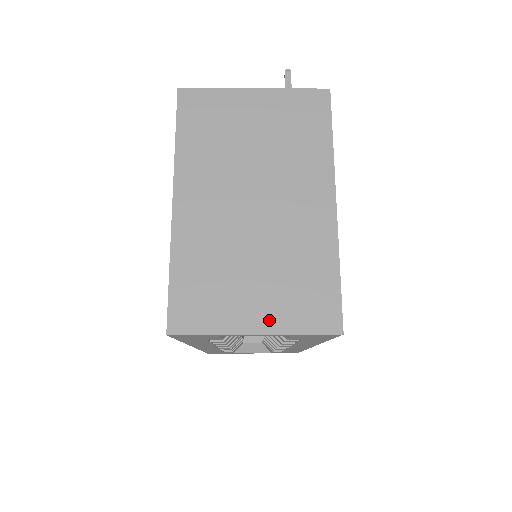
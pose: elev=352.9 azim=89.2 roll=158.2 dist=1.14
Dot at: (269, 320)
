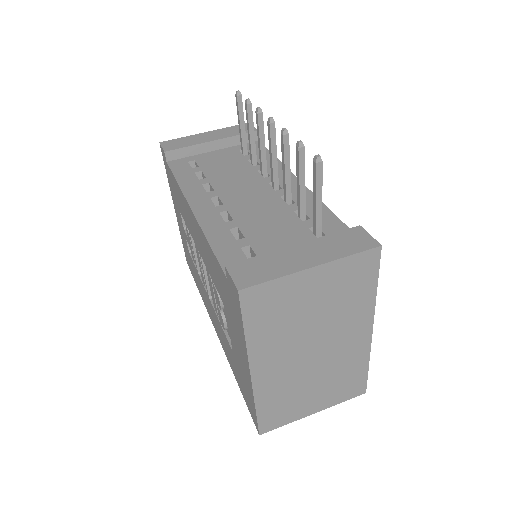
Dot at: (323, 405)
